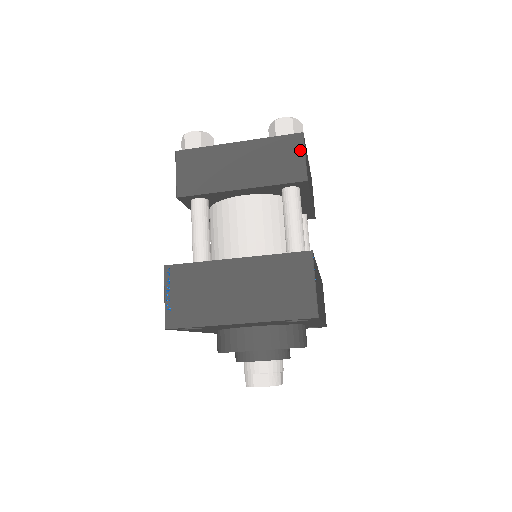
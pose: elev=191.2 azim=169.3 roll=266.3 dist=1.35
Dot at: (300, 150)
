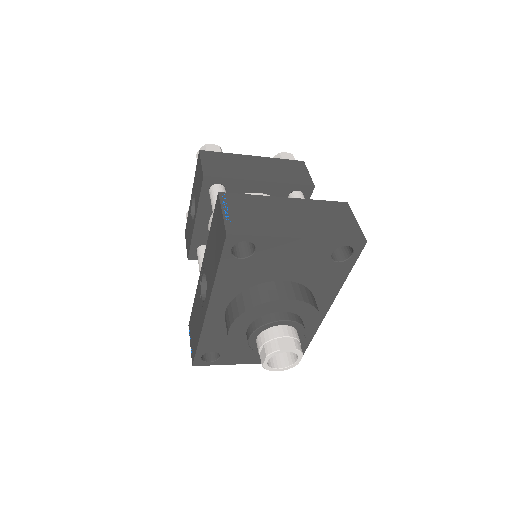
Dot at: (304, 169)
